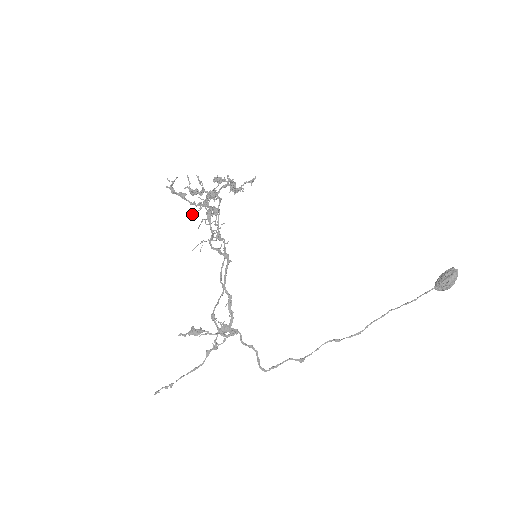
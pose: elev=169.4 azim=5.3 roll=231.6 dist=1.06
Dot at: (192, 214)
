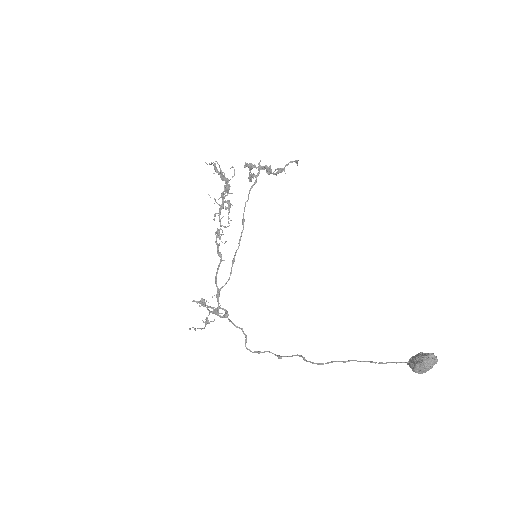
Dot at: (214, 203)
